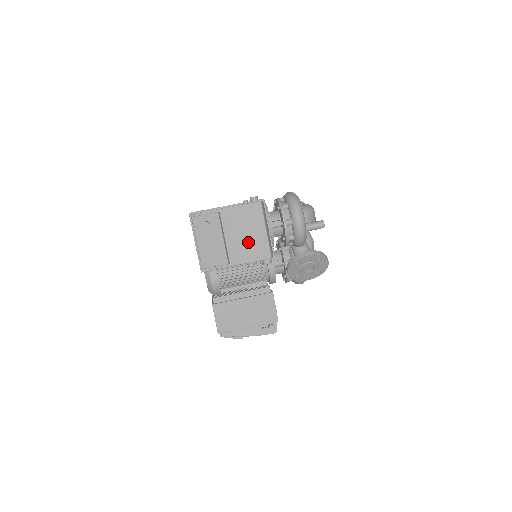
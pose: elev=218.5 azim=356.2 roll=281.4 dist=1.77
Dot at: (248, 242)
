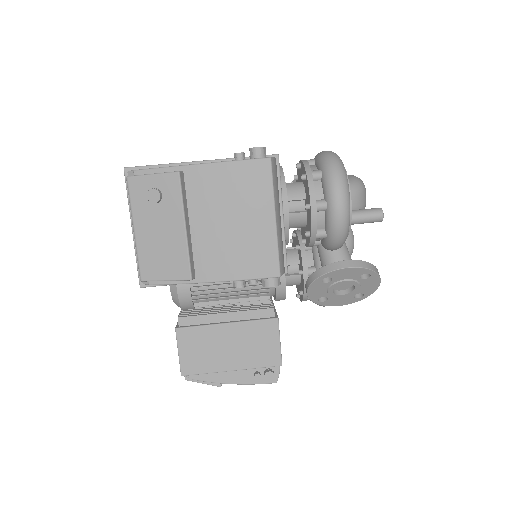
Dot at: (236, 239)
